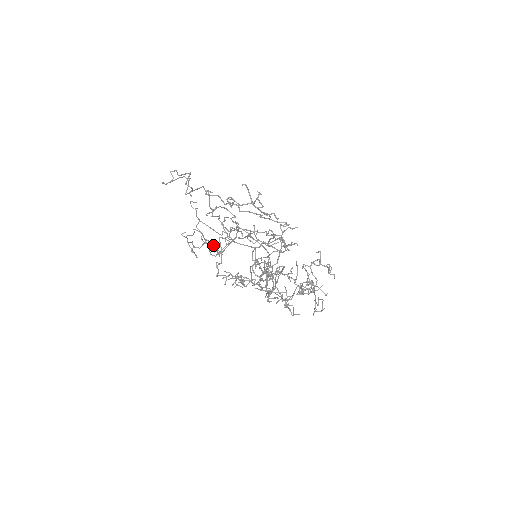
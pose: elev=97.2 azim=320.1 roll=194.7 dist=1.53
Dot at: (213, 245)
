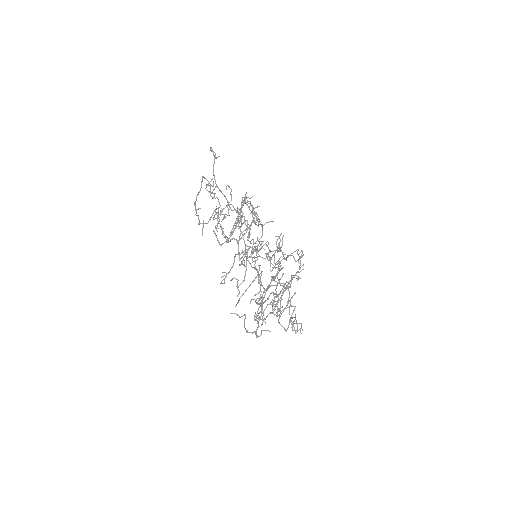
Dot at: (213, 183)
